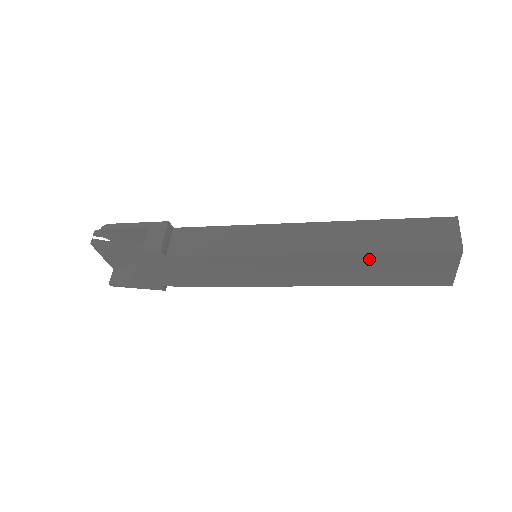
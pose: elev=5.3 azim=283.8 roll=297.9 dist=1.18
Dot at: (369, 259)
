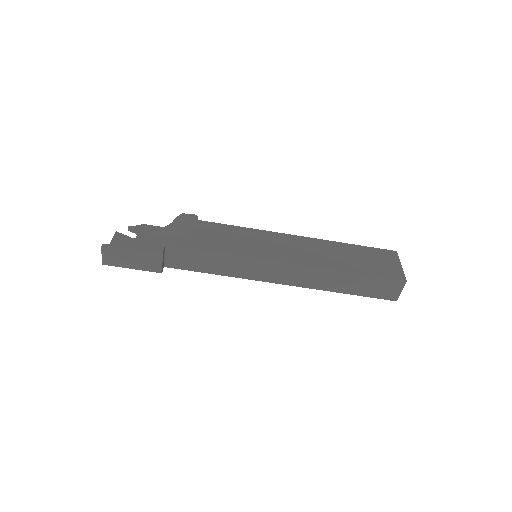
Dot at: (342, 248)
